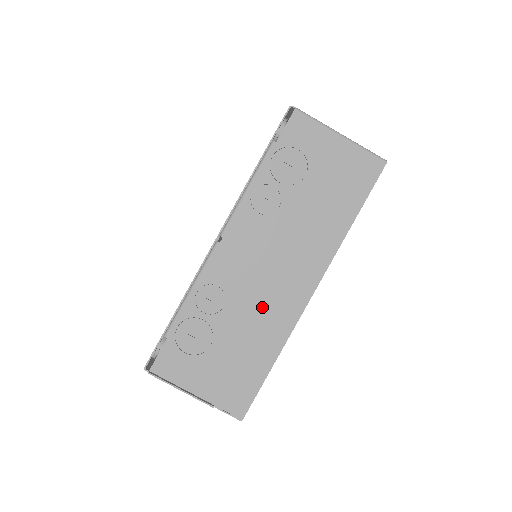
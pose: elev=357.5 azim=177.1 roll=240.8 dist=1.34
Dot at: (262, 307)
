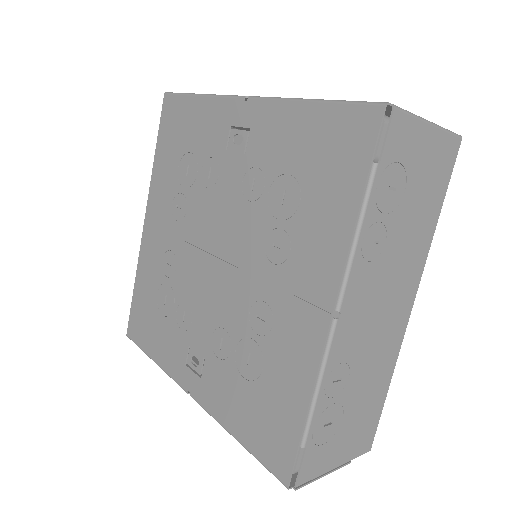
Dot at: (378, 351)
